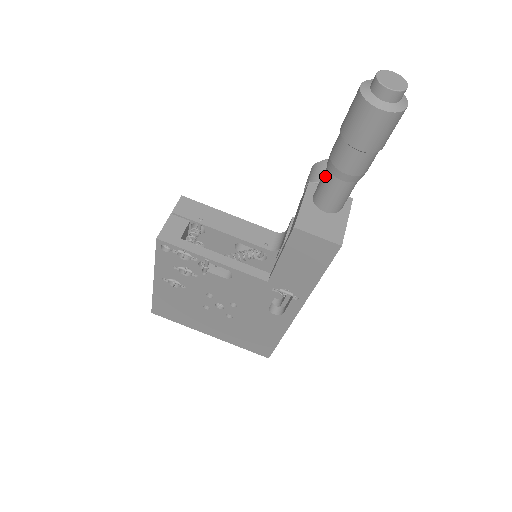
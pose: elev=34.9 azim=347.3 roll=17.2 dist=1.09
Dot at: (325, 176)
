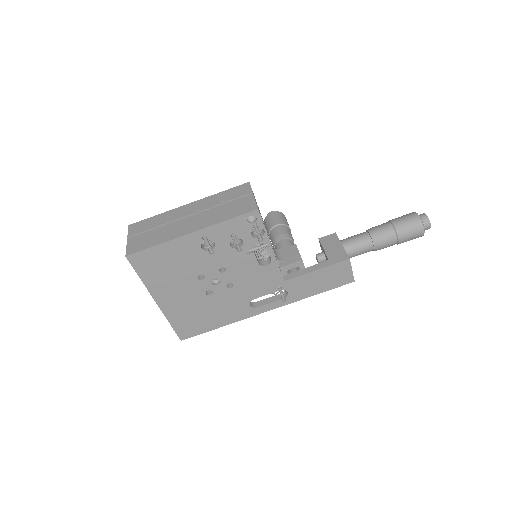
Dot at: (364, 239)
